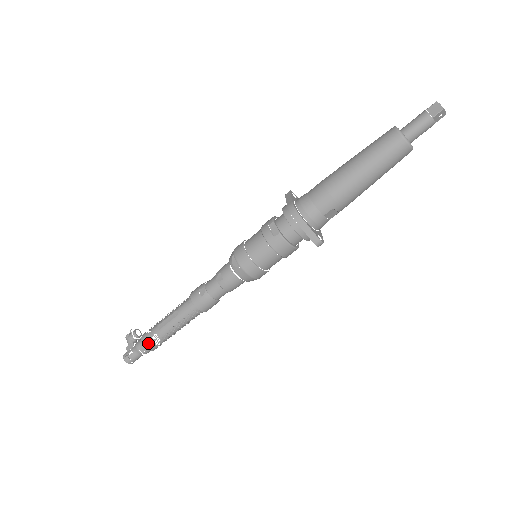
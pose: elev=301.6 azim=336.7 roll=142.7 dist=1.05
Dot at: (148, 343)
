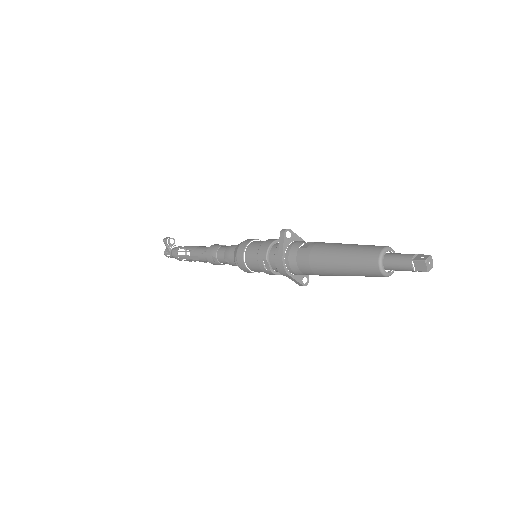
Dot at: (180, 260)
